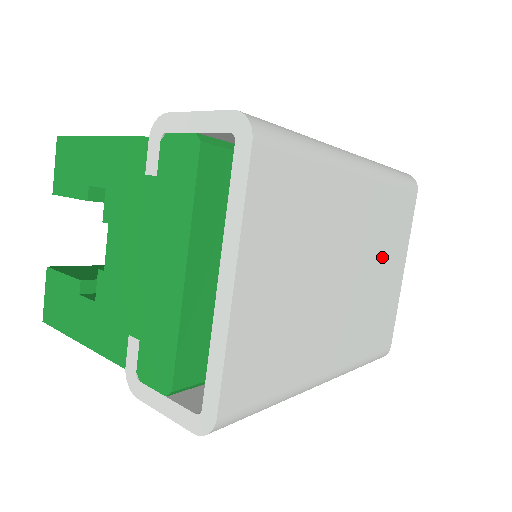
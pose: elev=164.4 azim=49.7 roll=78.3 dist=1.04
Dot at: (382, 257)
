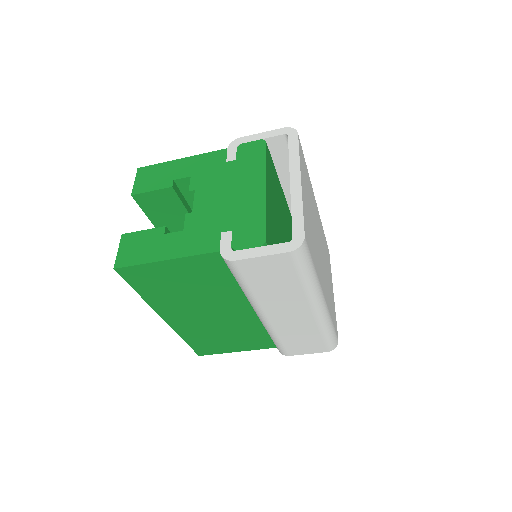
Dot at: (327, 265)
